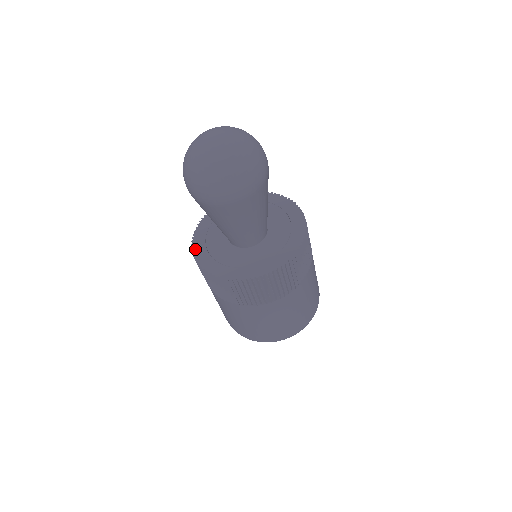
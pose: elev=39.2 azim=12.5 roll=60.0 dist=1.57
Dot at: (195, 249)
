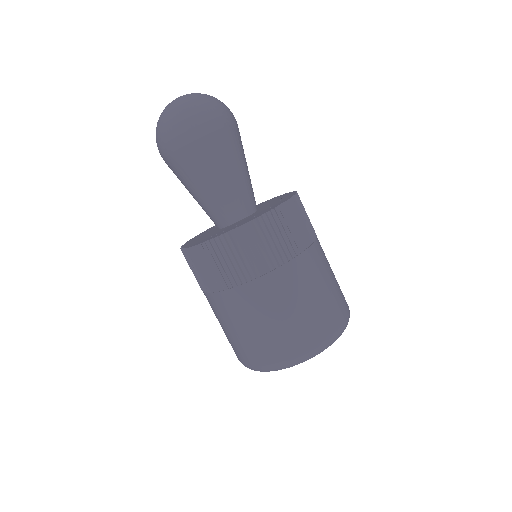
Dot at: (200, 233)
